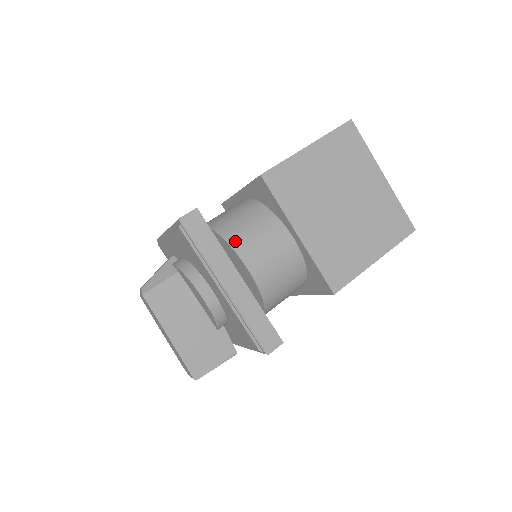
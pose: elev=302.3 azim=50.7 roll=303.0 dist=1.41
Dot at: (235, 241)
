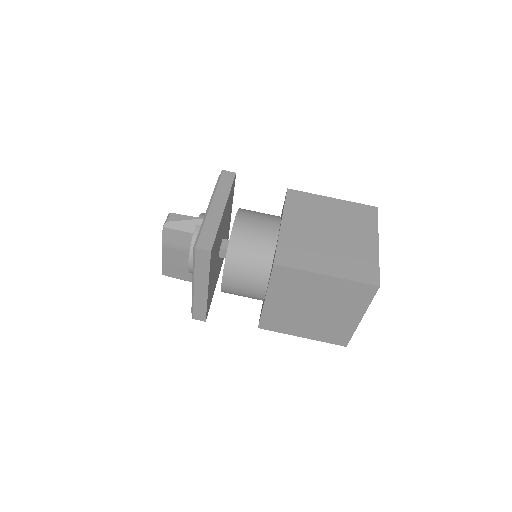
Dot at: (230, 266)
